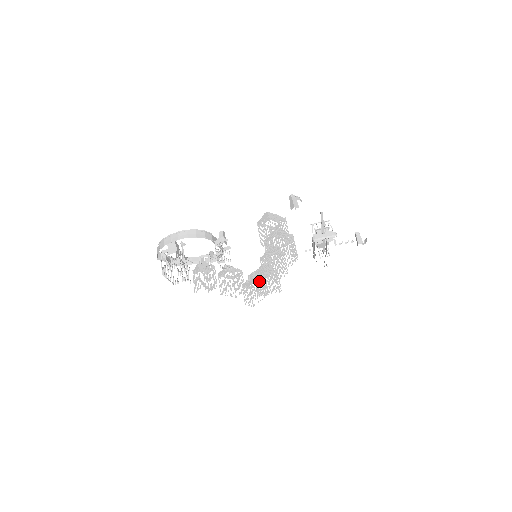
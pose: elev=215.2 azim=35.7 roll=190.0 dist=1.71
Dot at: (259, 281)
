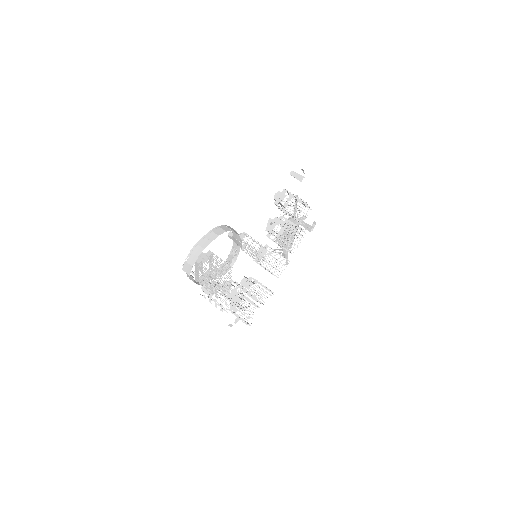
Dot at: (253, 291)
